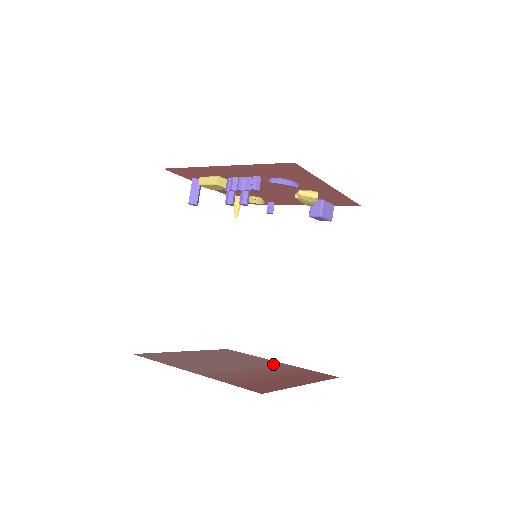
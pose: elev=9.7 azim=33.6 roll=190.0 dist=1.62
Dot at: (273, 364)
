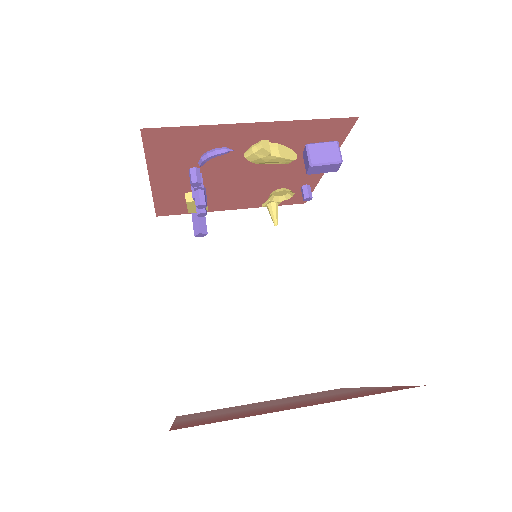
Dot at: (350, 391)
